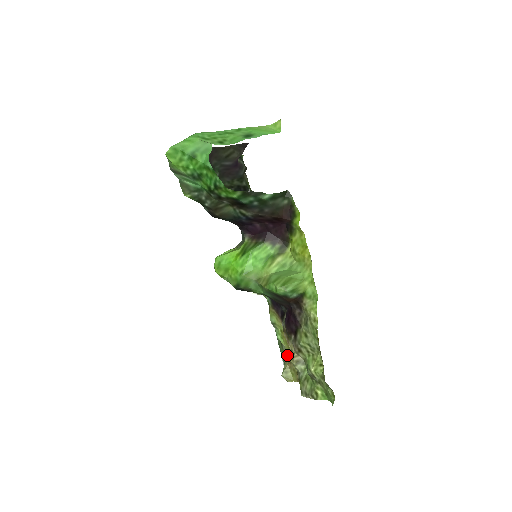
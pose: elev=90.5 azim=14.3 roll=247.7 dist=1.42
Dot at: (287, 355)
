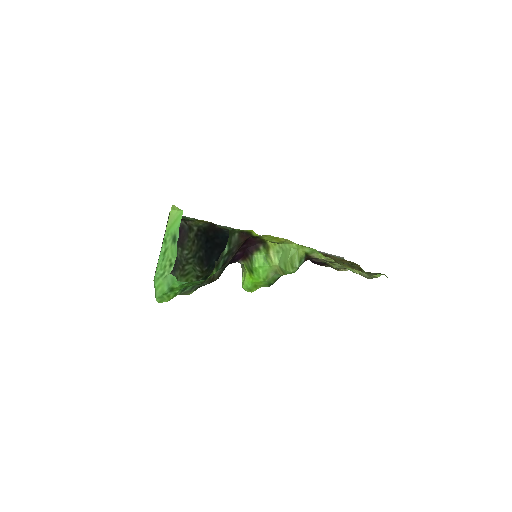
Dot at: occluded
